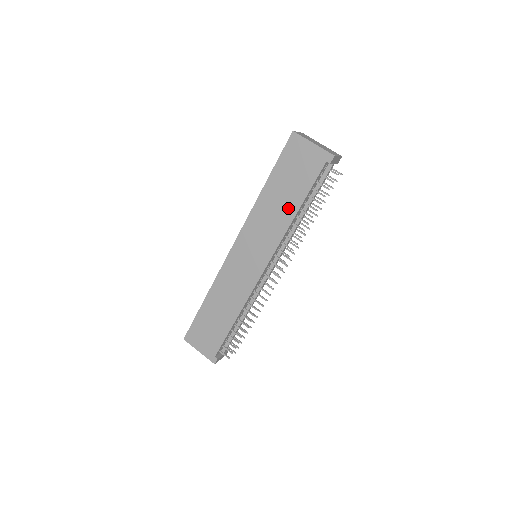
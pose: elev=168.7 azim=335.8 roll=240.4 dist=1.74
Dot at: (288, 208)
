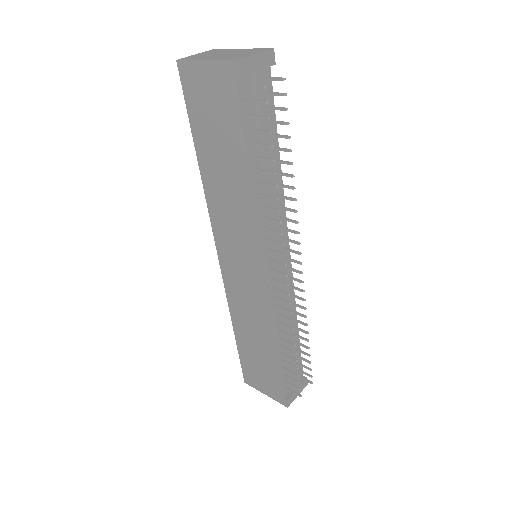
Dot at: (237, 178)
